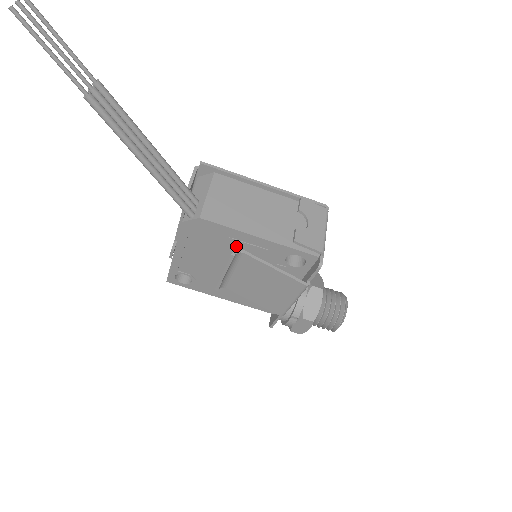
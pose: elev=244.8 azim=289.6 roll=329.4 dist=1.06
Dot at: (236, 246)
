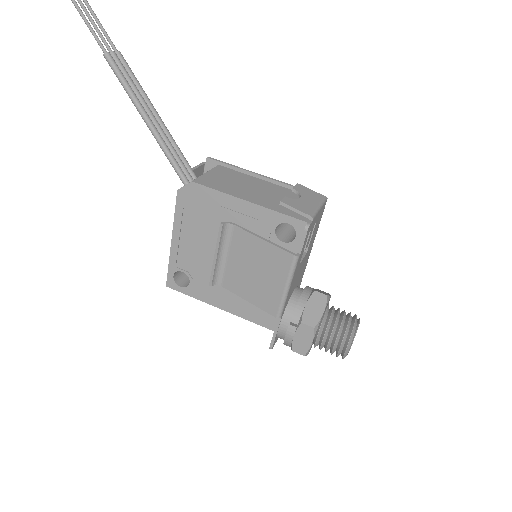
Dot at: (227, 218)
